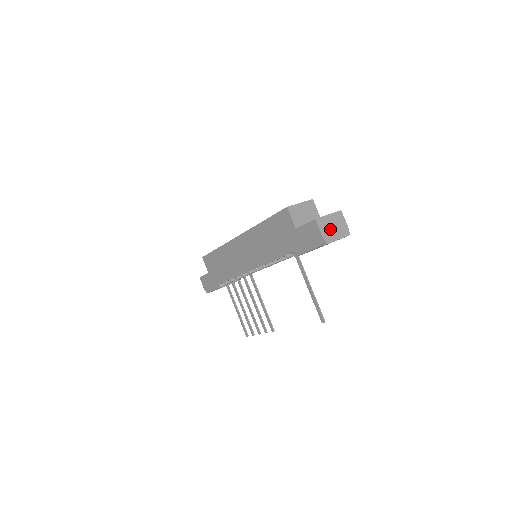
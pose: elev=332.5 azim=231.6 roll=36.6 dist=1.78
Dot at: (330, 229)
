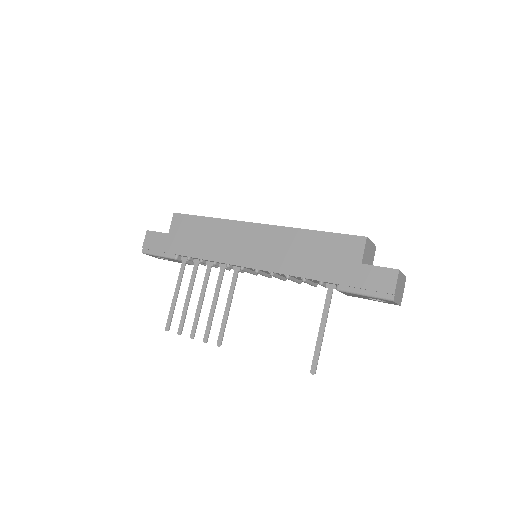
Dot at: (399, 288)
